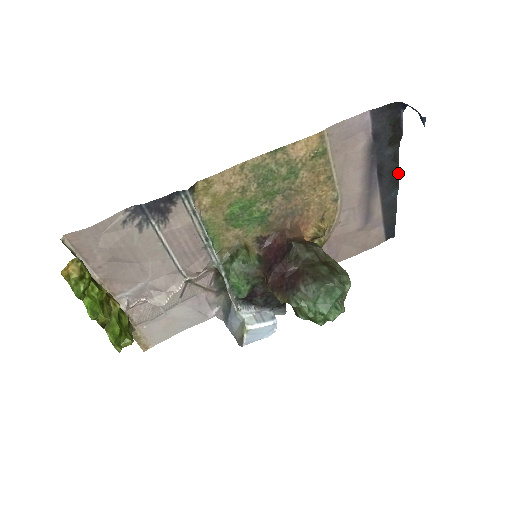
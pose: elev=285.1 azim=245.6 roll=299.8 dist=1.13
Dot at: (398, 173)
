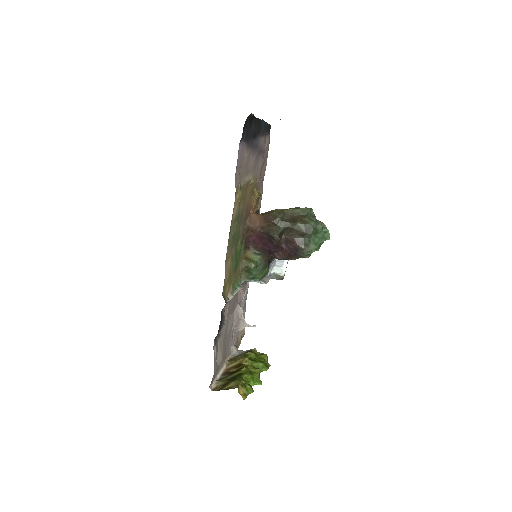
Dot at: (260, 119)
